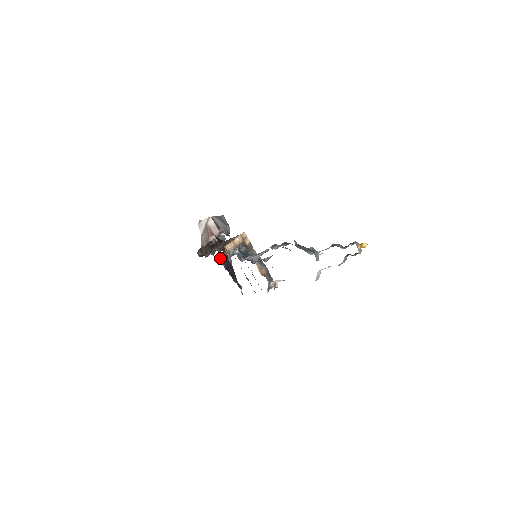
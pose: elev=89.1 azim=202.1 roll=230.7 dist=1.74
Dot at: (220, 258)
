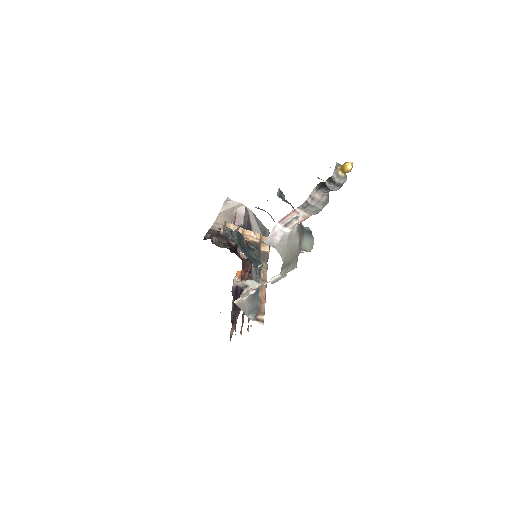
Dot at: (236, 278)
